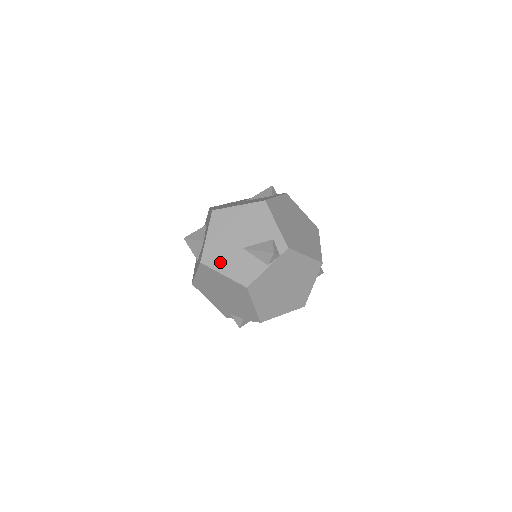
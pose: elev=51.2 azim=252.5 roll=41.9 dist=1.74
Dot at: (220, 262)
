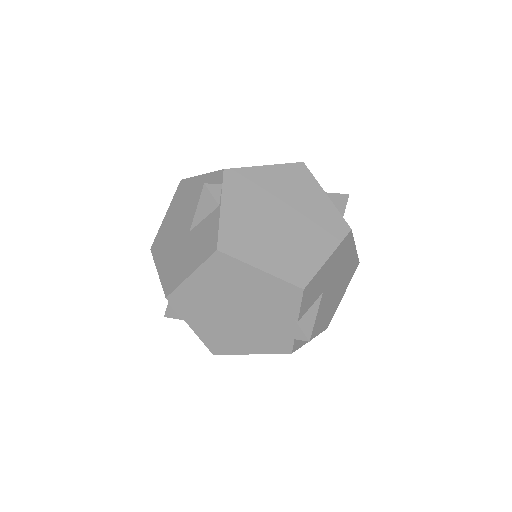
Dot at: (180, 271)
